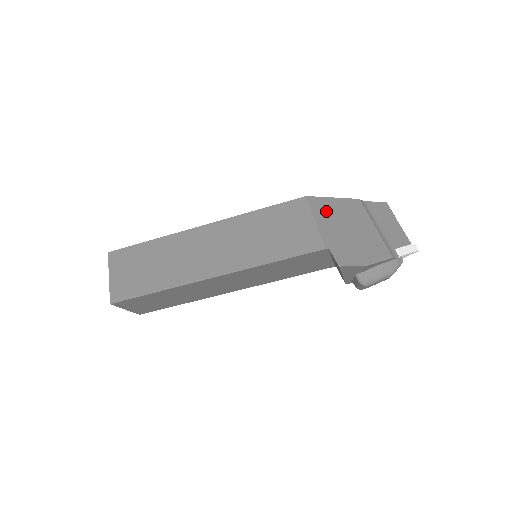
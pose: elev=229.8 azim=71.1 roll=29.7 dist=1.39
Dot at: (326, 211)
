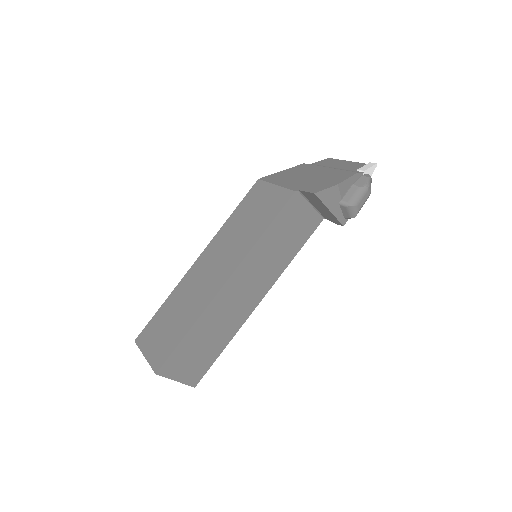
Dot at: (281, 178)
